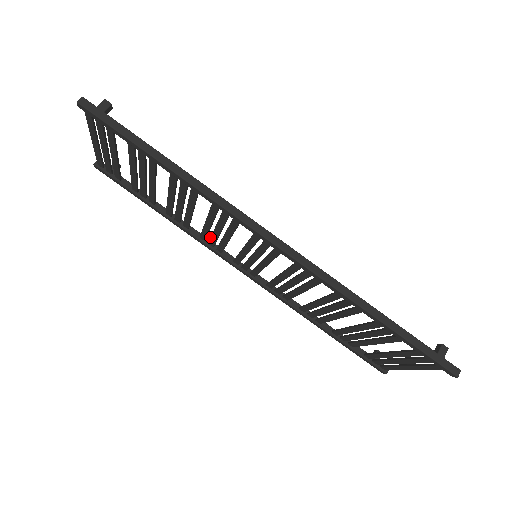
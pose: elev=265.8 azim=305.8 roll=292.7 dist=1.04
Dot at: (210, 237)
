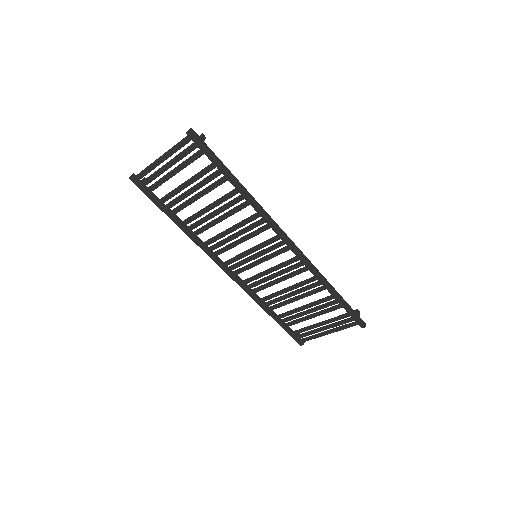
Dot at: (218, 242)
